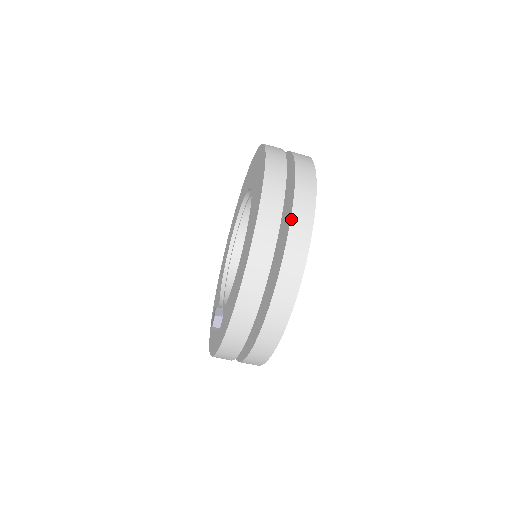
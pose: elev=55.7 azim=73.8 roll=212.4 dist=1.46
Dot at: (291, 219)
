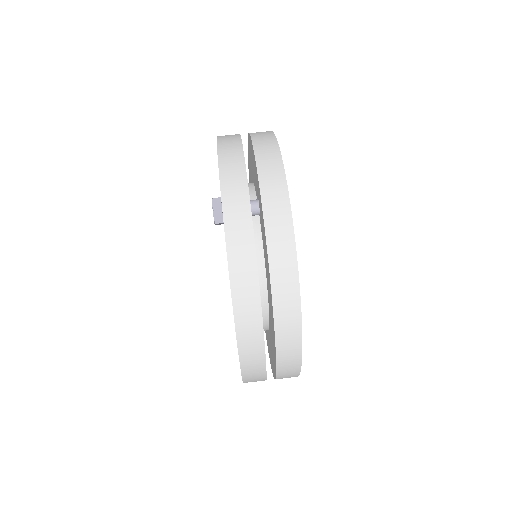
Dot at: occluded
